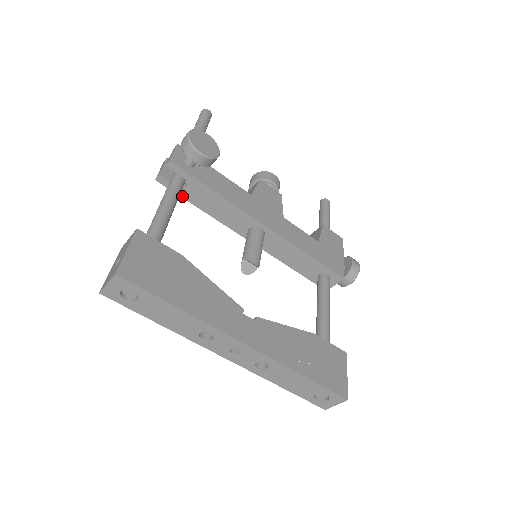
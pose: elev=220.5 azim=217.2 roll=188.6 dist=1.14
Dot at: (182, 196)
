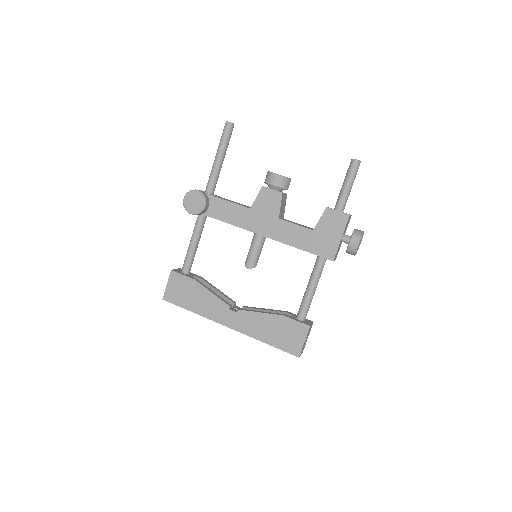
Dot at: occluded
